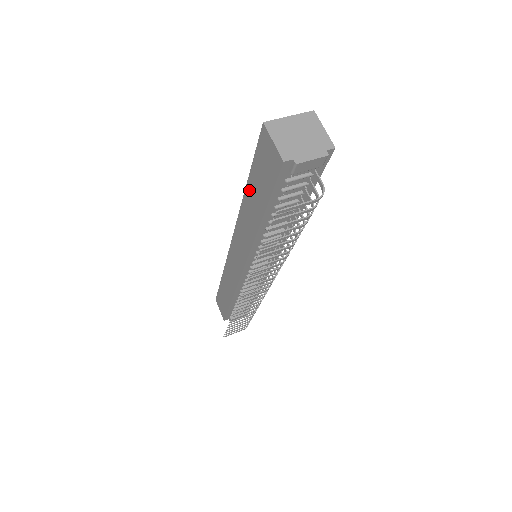
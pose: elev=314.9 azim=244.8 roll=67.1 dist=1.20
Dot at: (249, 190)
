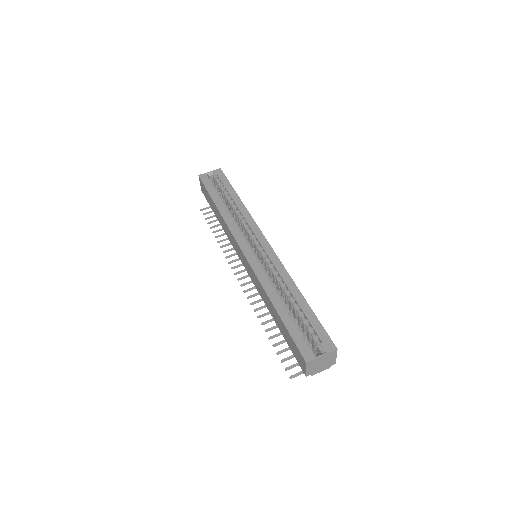
Dot at: (277, 315)
